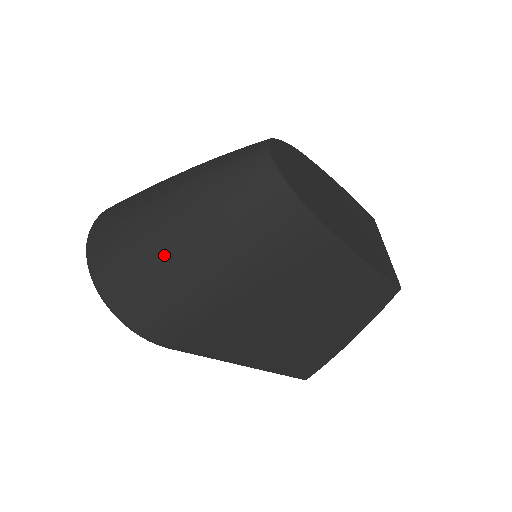
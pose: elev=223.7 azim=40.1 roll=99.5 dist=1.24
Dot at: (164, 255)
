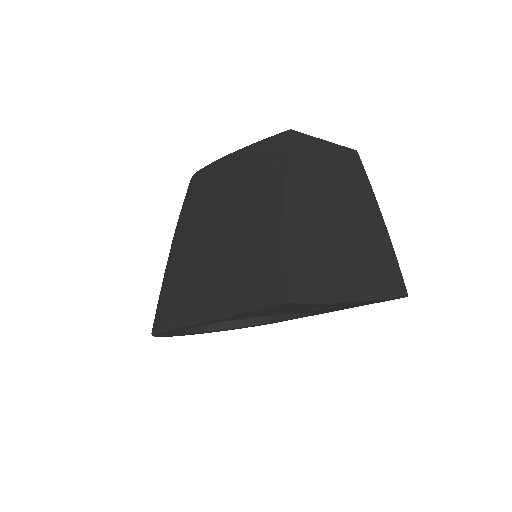
Dot at: occluded
